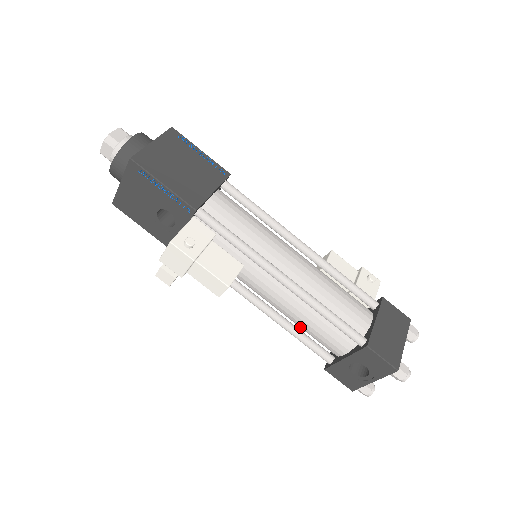
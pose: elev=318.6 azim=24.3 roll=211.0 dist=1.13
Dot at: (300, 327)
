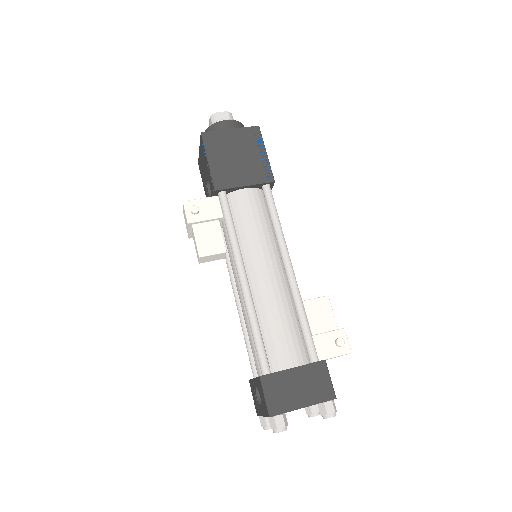
Dot at: occluded
